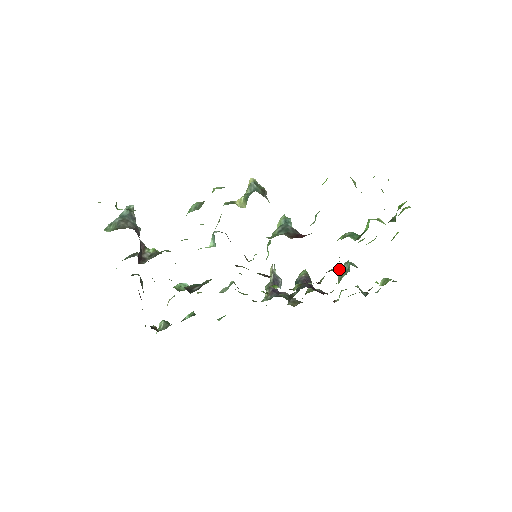
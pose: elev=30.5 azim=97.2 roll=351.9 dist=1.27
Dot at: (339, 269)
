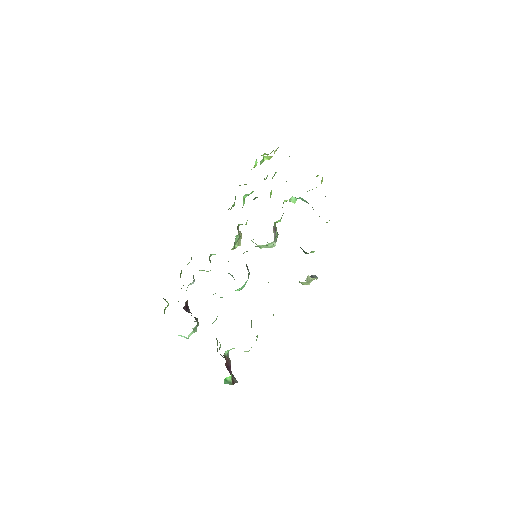
Dot at: occluded
